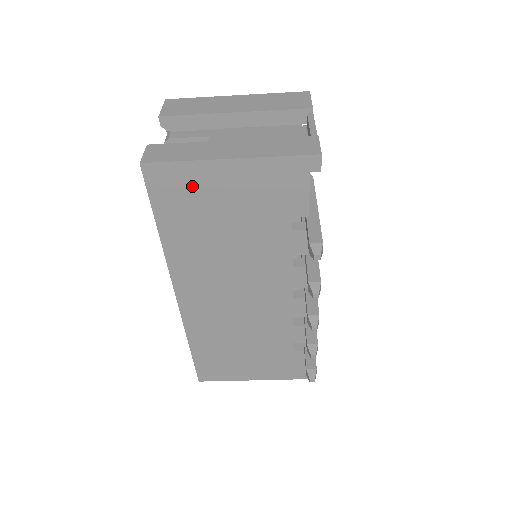
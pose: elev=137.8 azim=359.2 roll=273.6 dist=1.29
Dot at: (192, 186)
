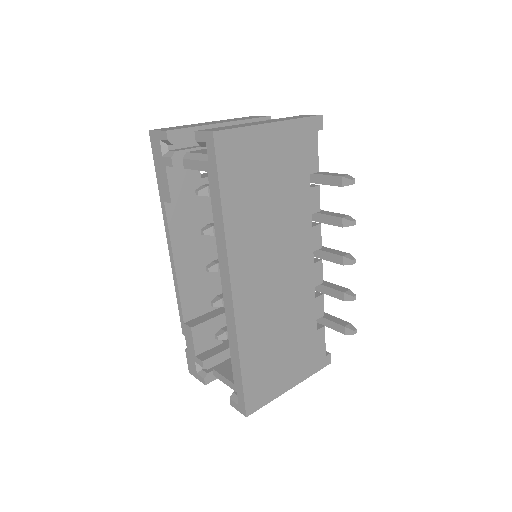
Dot at: (248, 152)
